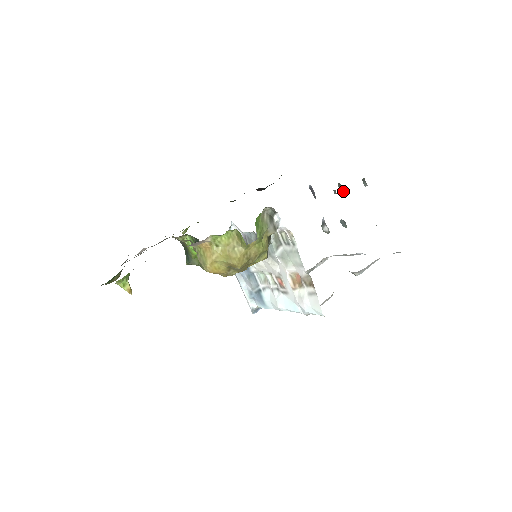
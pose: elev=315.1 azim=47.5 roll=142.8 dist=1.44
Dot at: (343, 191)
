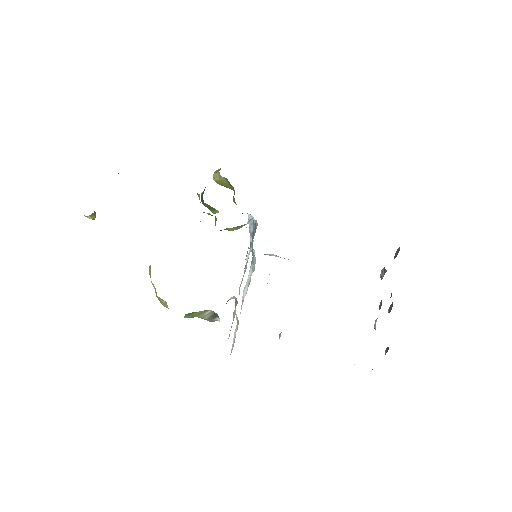
Dot at: (390, 310)
